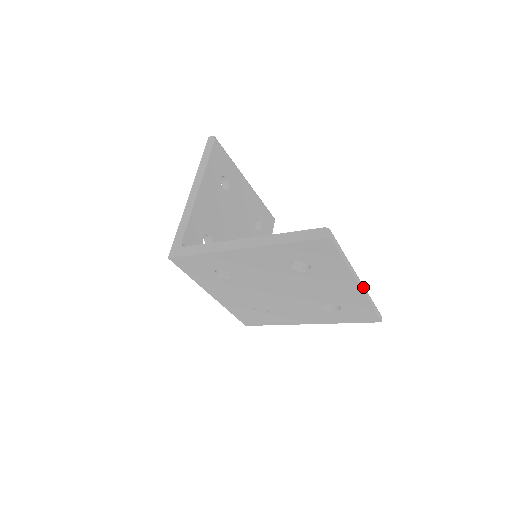
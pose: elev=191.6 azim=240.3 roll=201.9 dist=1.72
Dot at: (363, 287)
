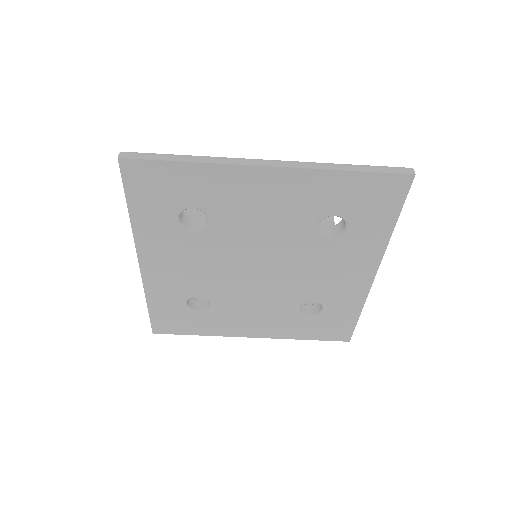
Dot at: (287, 163)
